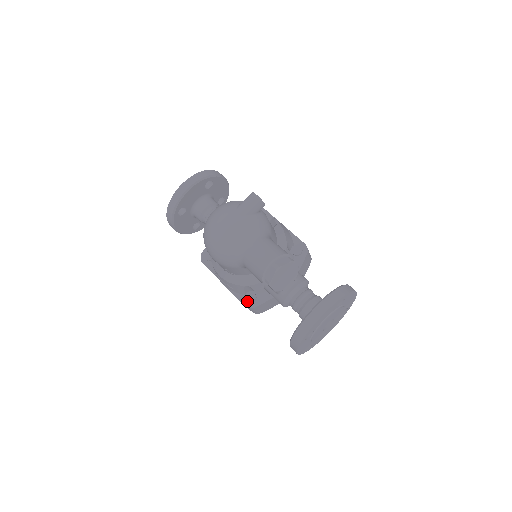
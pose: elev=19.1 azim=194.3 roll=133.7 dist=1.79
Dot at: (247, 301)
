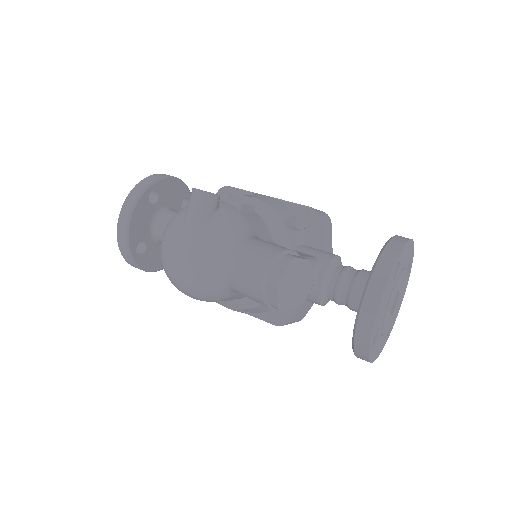
Dot at: (275, 318)
